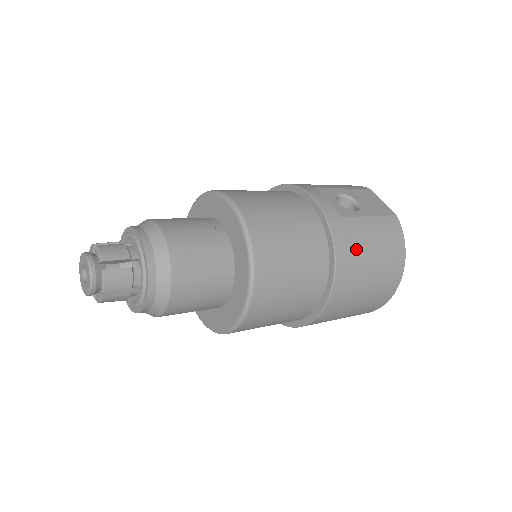
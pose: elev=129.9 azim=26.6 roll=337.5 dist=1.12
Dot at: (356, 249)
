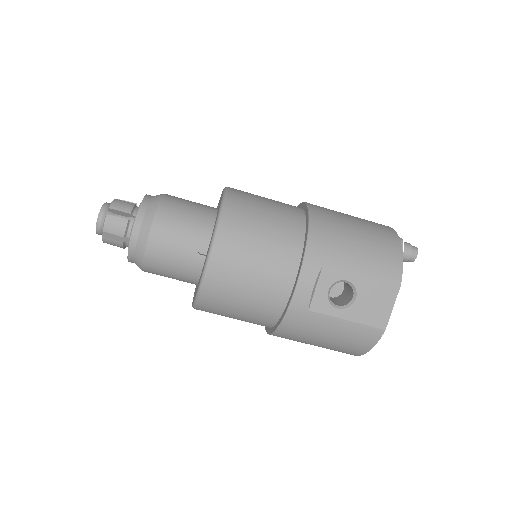
Dot at: (305, 333)
